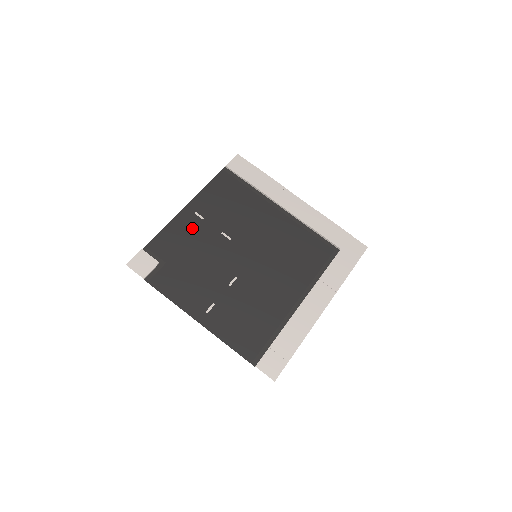
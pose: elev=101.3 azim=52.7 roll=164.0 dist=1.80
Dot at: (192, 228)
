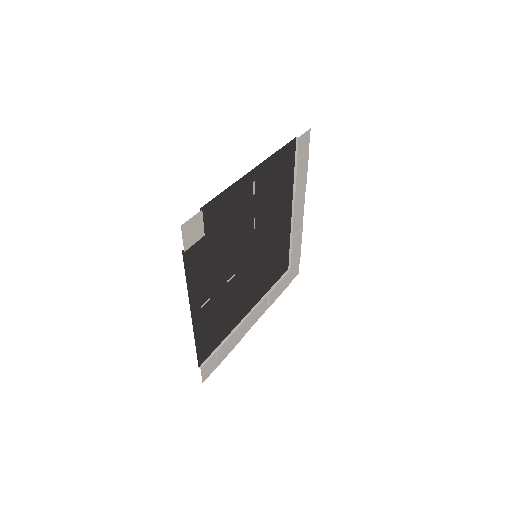
Dot at: (243, 201)
